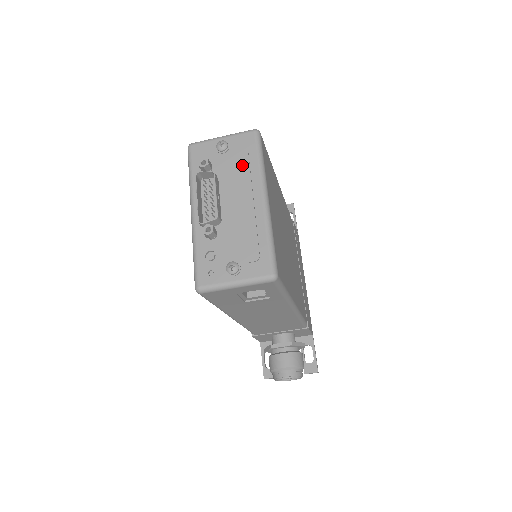
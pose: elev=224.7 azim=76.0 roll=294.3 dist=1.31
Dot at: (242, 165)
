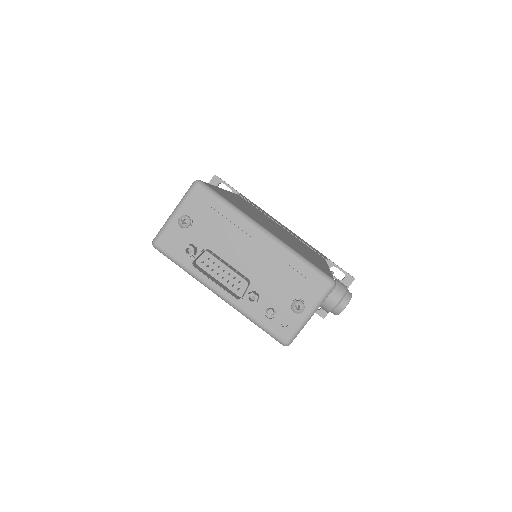
Dot at: (218, 223)
